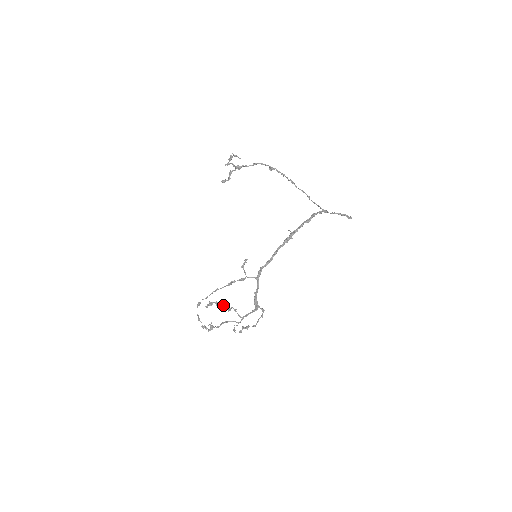
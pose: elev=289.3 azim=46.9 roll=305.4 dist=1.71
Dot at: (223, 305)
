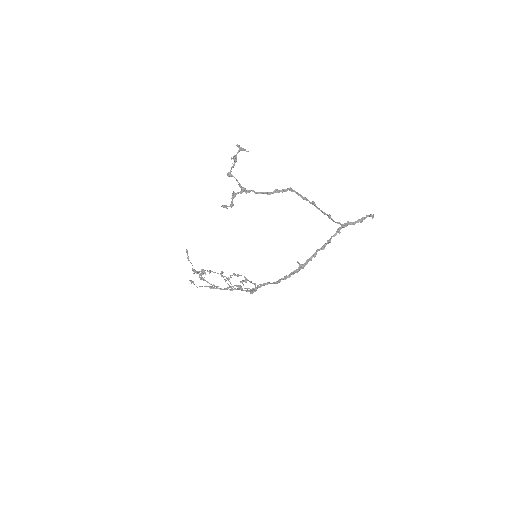
Dot at: occluded
